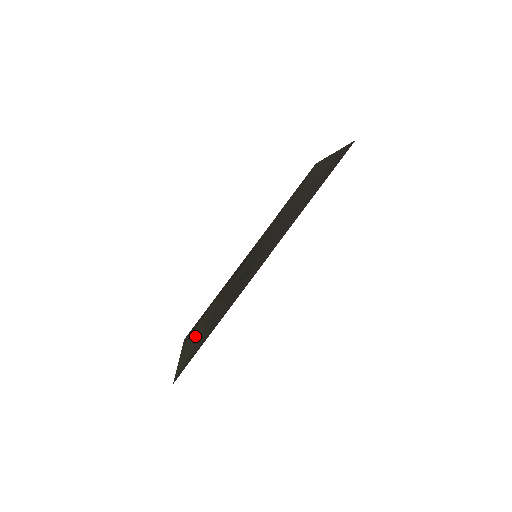
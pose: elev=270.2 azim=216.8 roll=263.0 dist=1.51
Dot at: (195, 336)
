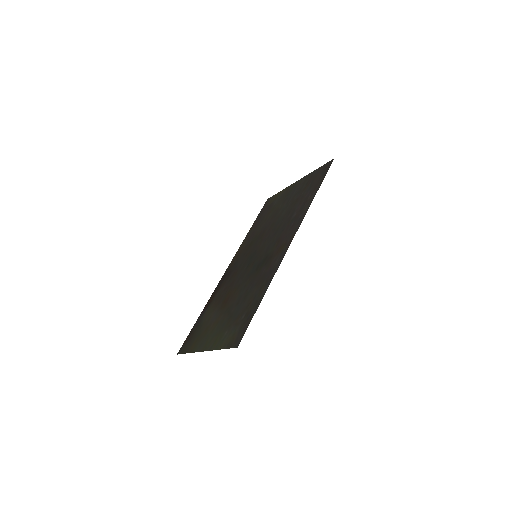
Dot at: (214, 329)
